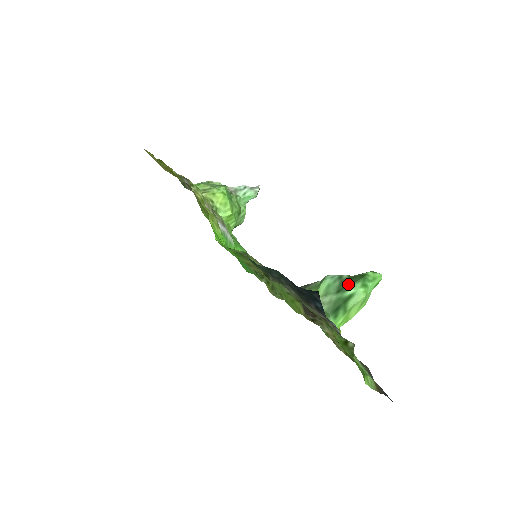
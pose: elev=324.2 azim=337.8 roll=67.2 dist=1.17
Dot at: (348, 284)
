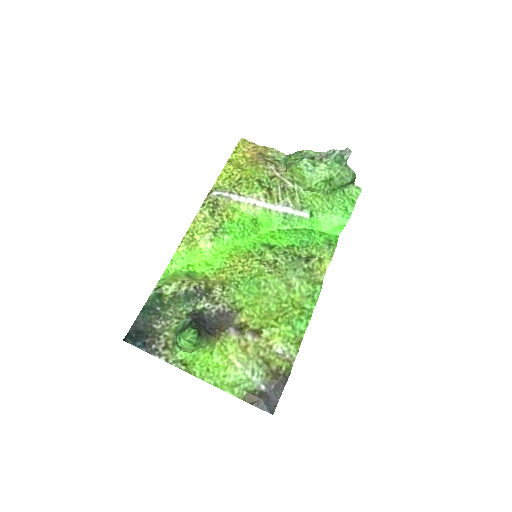
Dot at: occluded
